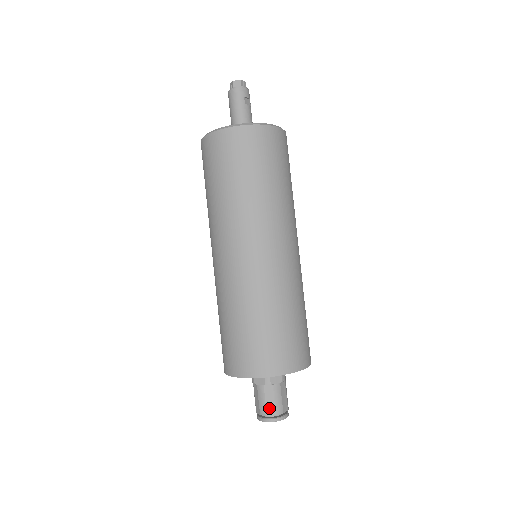
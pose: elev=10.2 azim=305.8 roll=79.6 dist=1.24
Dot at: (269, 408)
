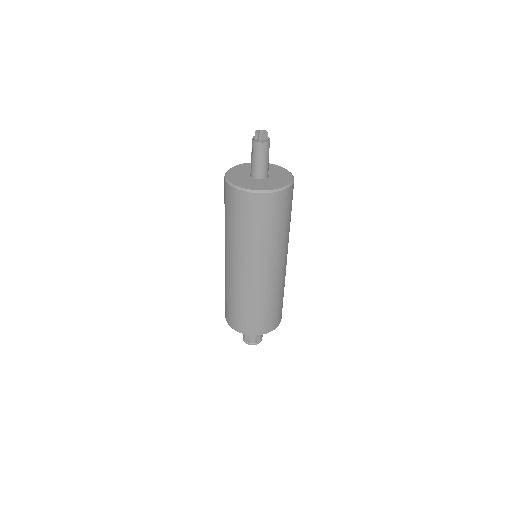
Dot at: (257, 339)
